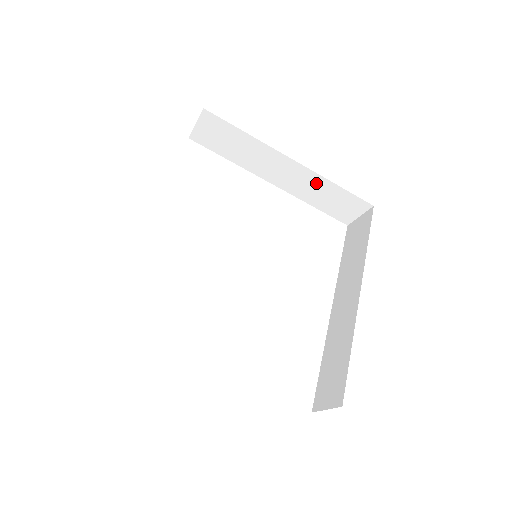
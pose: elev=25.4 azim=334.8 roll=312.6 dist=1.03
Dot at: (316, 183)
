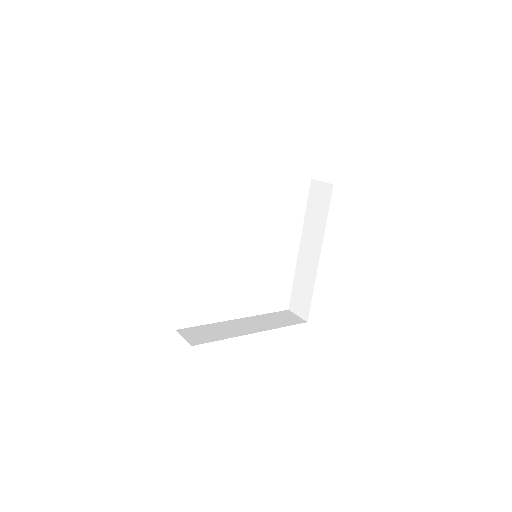
Dot at: occluded
